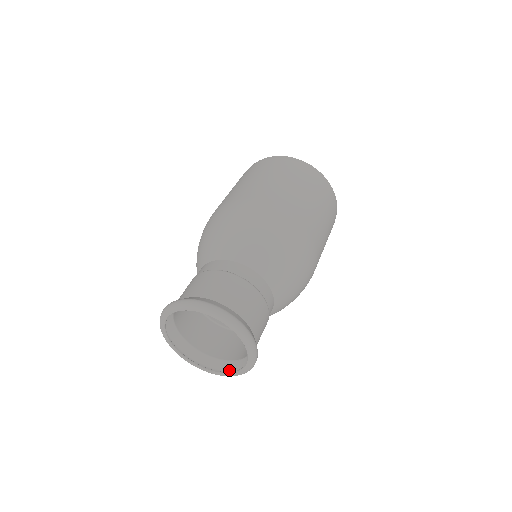
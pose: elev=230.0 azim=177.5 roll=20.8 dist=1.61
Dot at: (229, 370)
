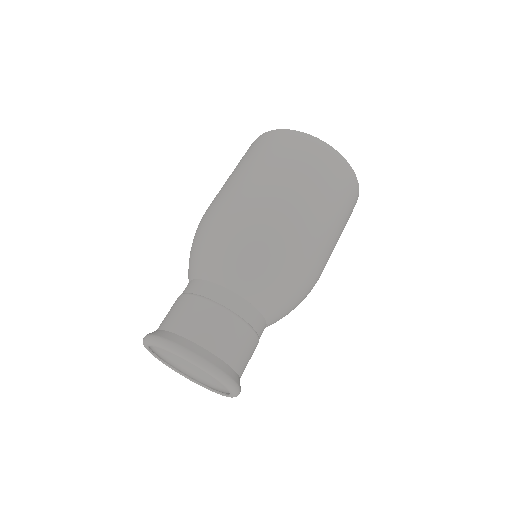
Dot at: (209, 381)
